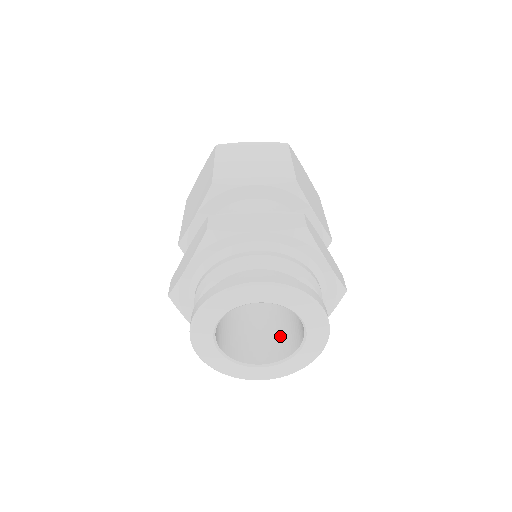
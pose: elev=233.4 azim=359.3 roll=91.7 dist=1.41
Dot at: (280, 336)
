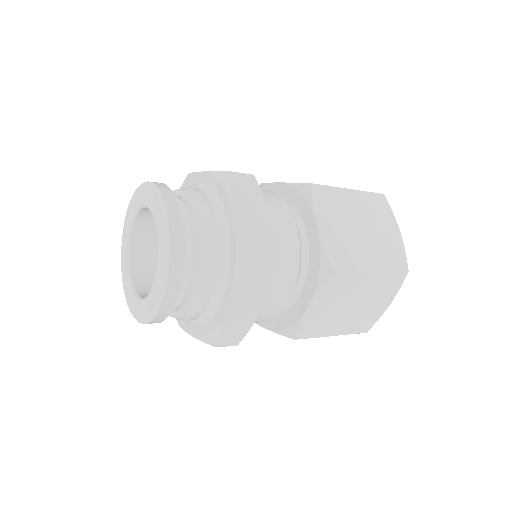
Dot at: occluded
